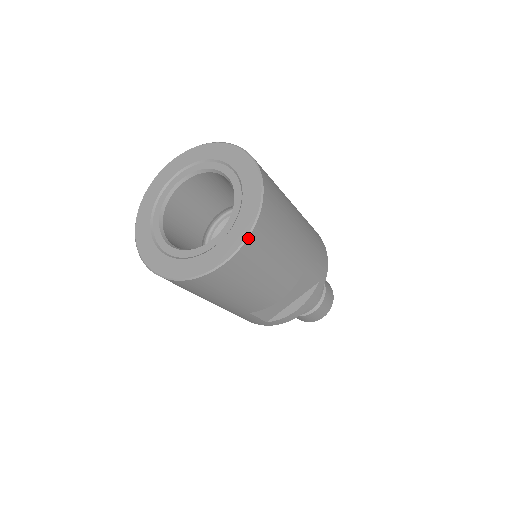
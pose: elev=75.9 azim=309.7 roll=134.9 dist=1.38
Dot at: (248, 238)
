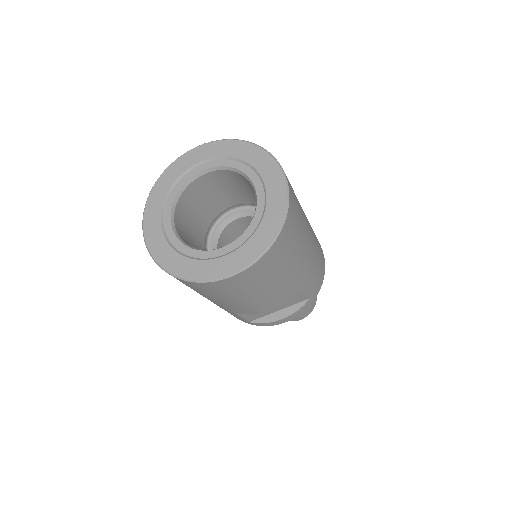
Dot at: (260, 258)
